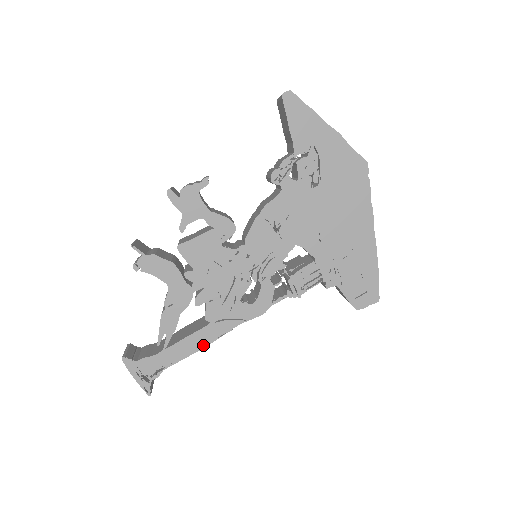
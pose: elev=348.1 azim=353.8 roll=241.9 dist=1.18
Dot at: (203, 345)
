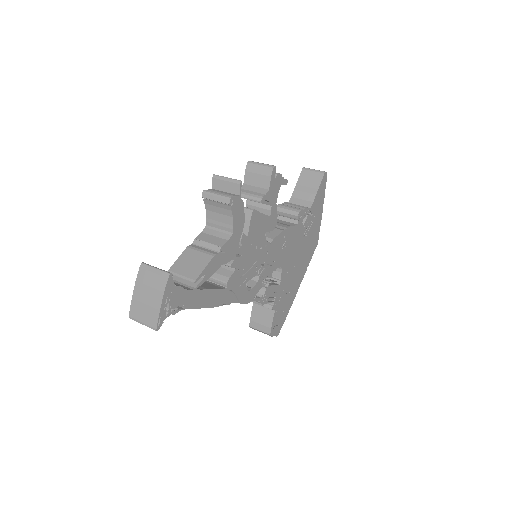
Dot at: (213, 304)
